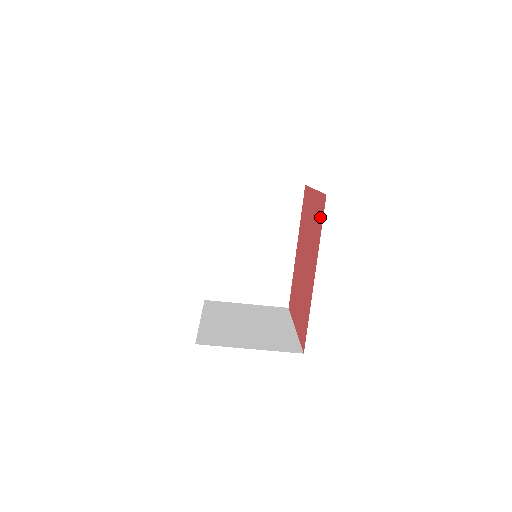
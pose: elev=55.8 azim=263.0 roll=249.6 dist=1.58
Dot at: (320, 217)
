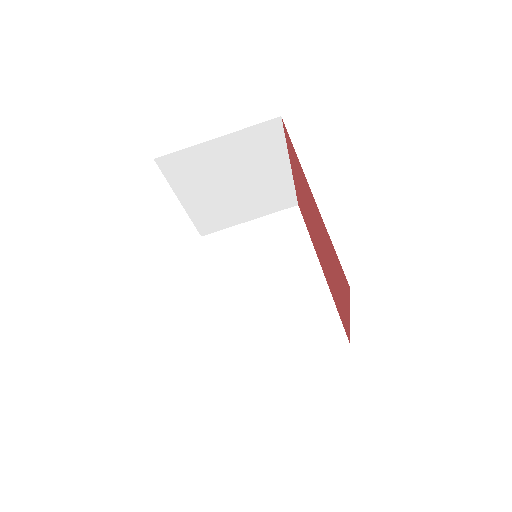
Dot at: (291, 147)
